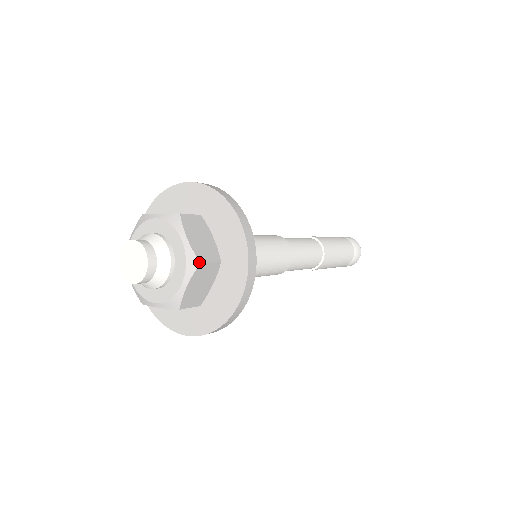
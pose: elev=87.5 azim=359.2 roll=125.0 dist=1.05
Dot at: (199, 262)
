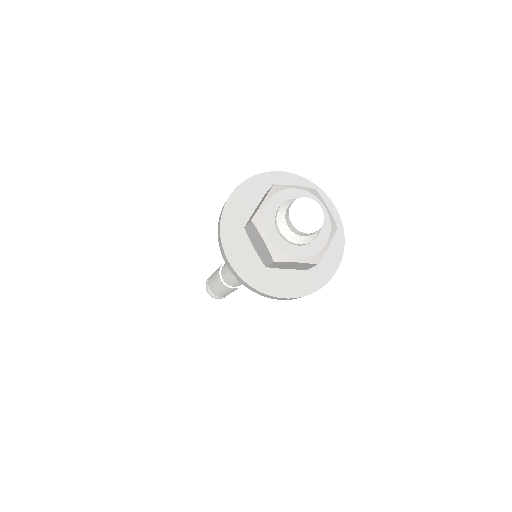
Dot at: occluded
